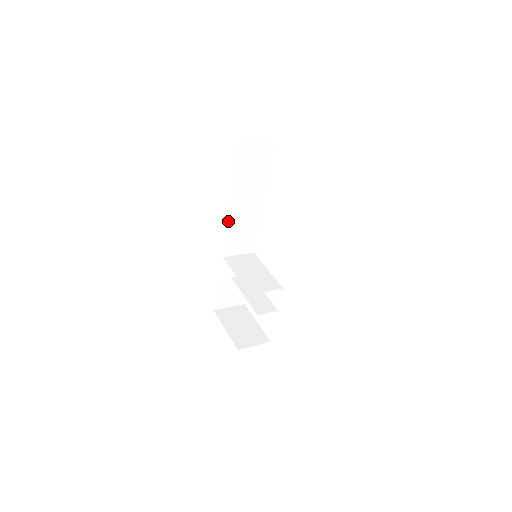
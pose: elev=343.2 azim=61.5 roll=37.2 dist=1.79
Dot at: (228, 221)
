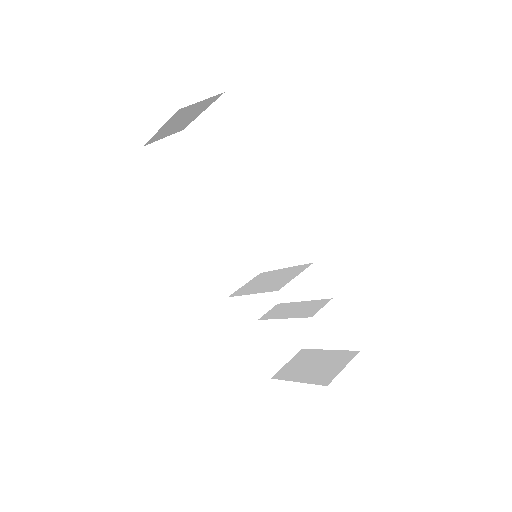
Dot at: (199, 247)
